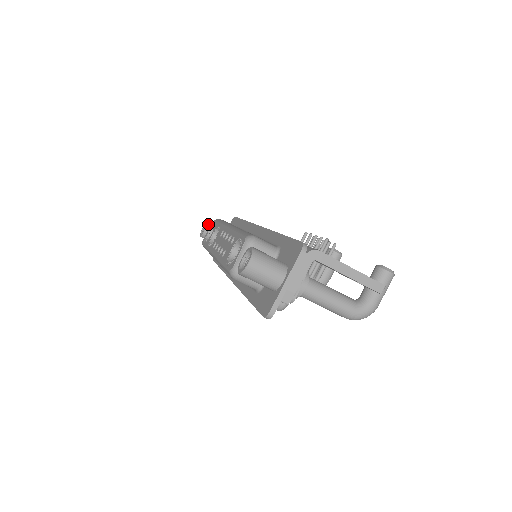
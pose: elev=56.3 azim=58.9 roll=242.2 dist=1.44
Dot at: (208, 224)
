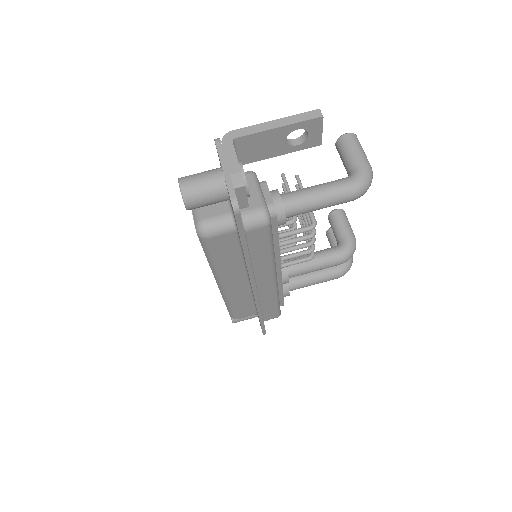
Dot at: occluded
